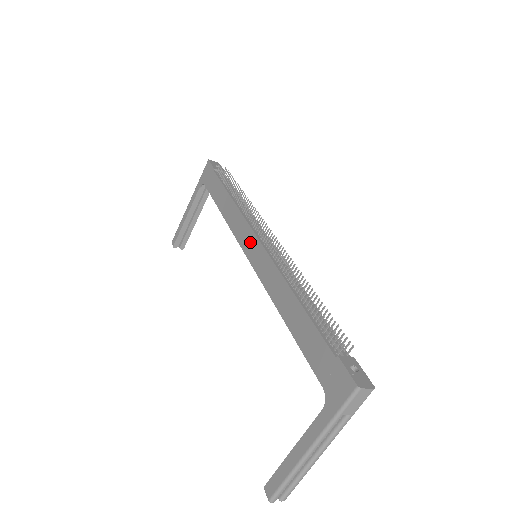
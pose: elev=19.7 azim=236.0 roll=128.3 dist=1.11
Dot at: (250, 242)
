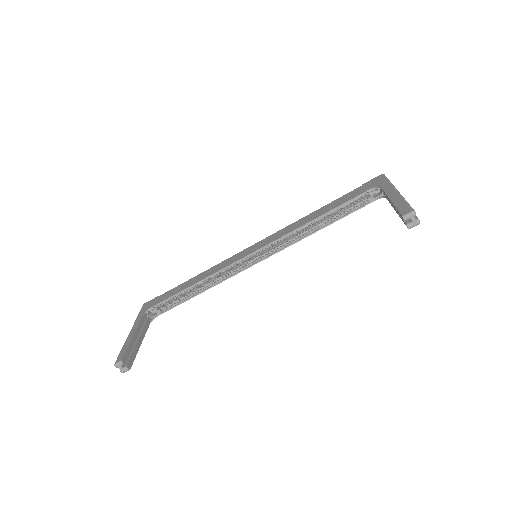
Dot at: (247, 251)
